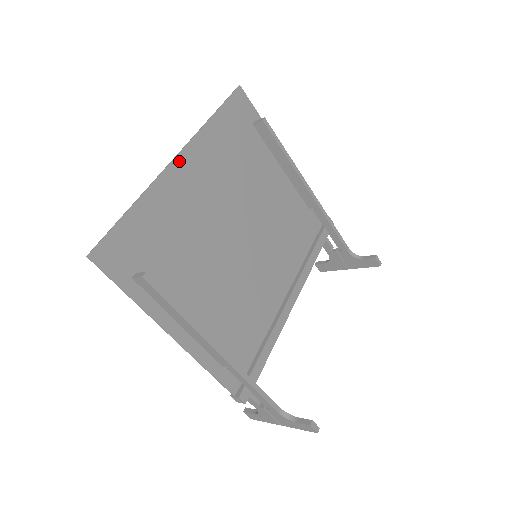
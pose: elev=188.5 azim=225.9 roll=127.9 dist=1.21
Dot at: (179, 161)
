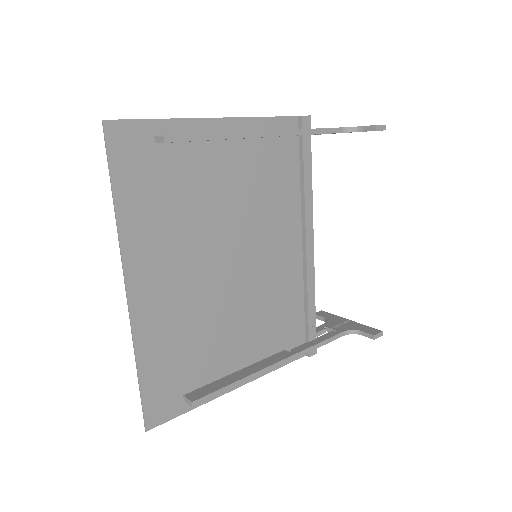
Dot at: (132, 291)
